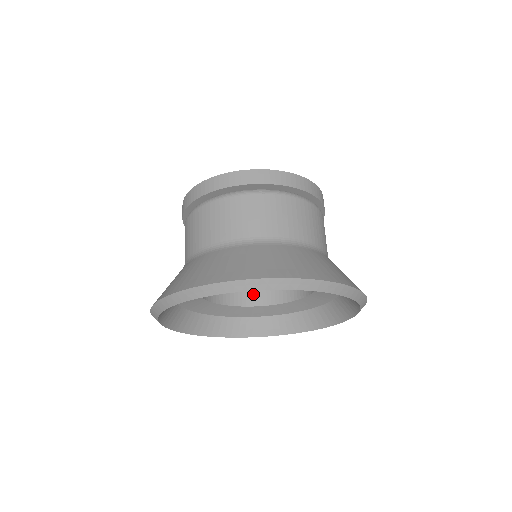
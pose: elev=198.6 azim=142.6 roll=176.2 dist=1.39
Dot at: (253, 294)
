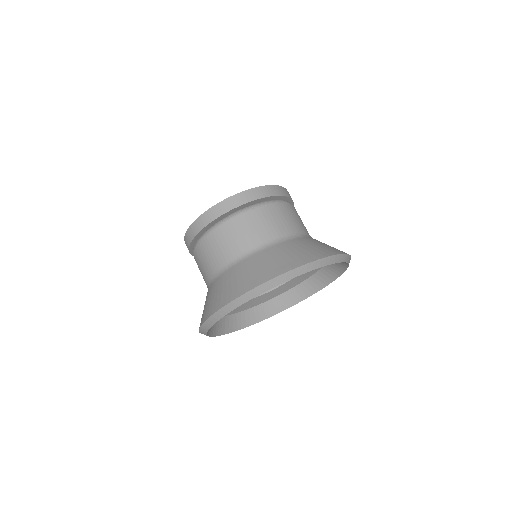
Dot at: occluded
